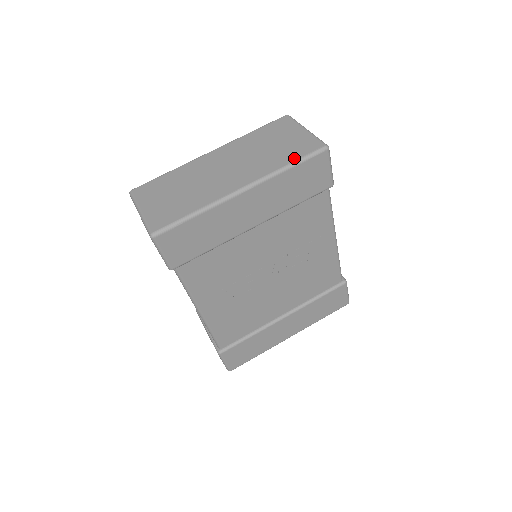
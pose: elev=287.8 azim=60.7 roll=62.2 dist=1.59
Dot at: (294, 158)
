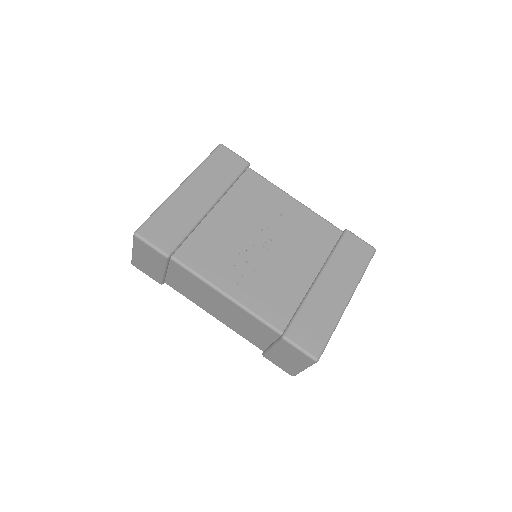
Dot at: occluded
